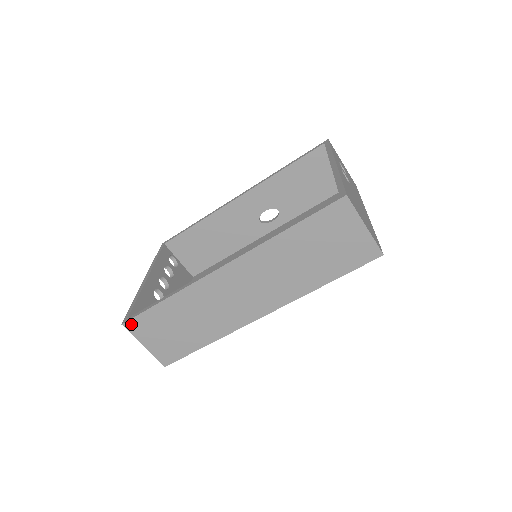
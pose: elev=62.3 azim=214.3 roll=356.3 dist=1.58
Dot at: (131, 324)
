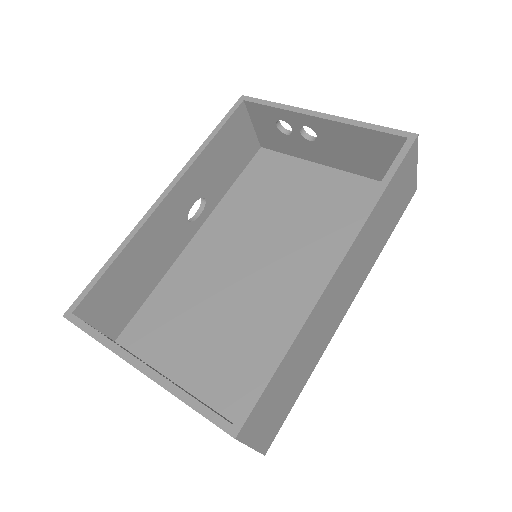
Dot at: (245, 427)
